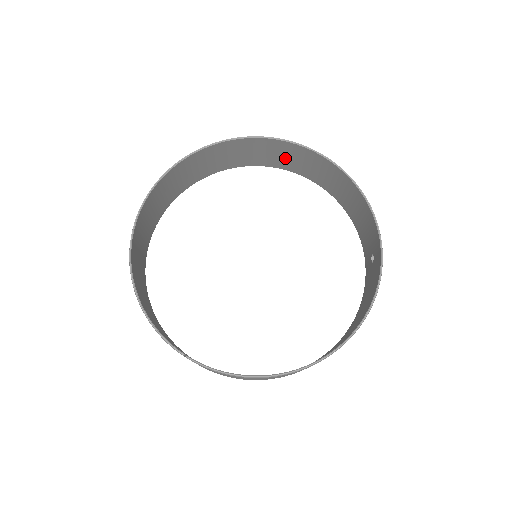
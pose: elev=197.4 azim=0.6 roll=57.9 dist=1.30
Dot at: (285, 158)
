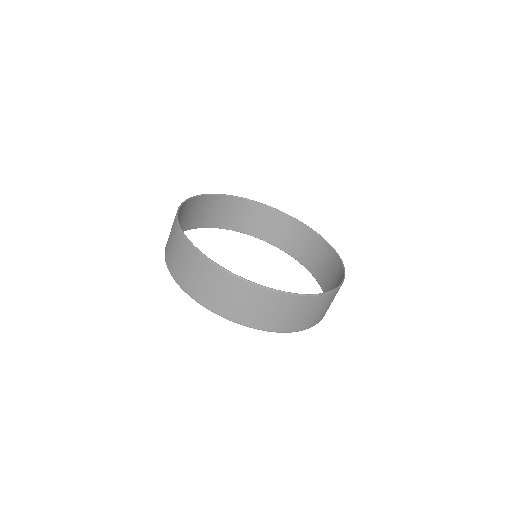
Dot at: (302, 246)
